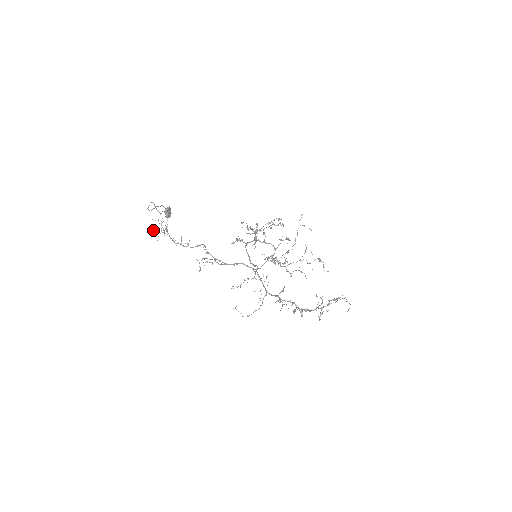
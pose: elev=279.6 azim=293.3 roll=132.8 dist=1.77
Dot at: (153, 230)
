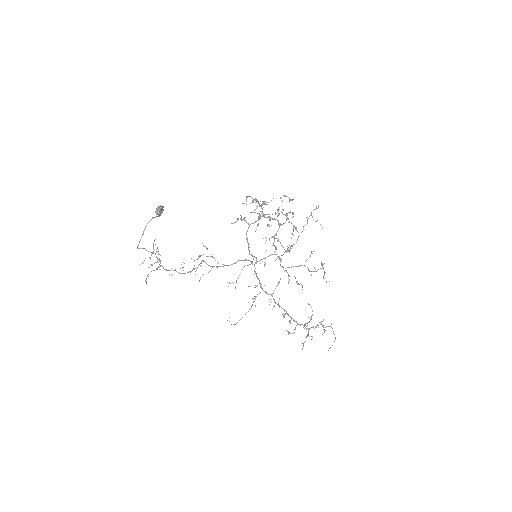
Dot at: occluded
